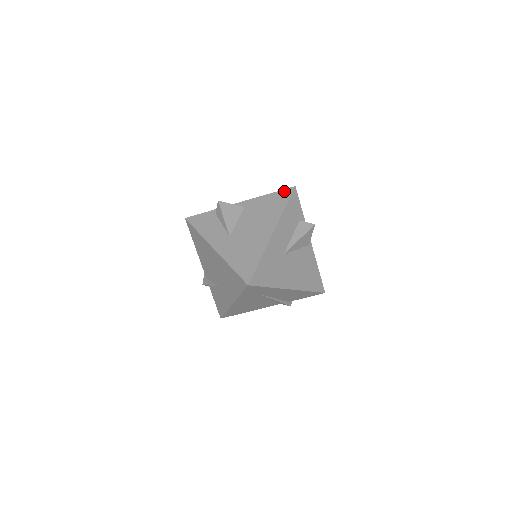
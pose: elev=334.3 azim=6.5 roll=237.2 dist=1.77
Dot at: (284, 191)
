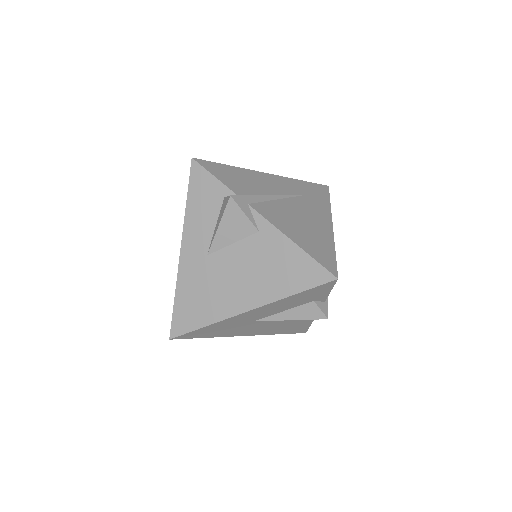
Dot at: (319, 269)
